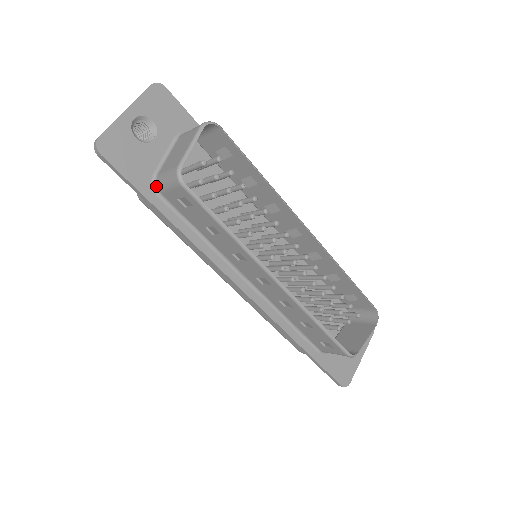
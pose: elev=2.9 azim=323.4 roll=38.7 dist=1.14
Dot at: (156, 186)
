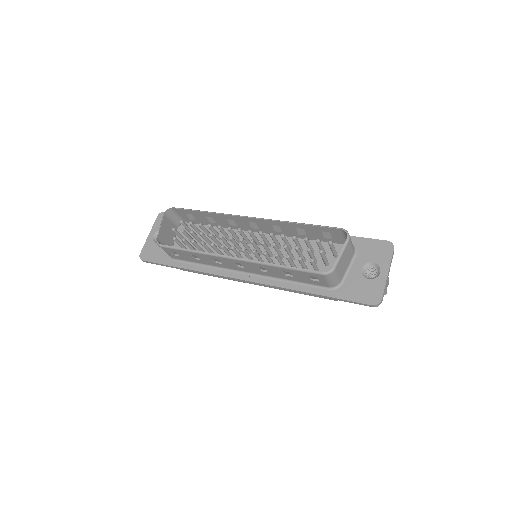
Dot at: (171, 257)
